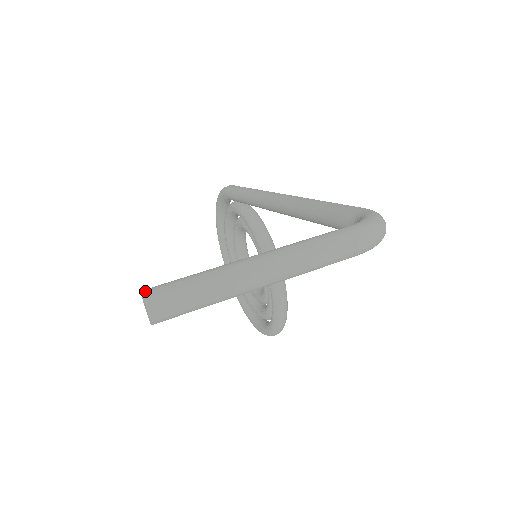
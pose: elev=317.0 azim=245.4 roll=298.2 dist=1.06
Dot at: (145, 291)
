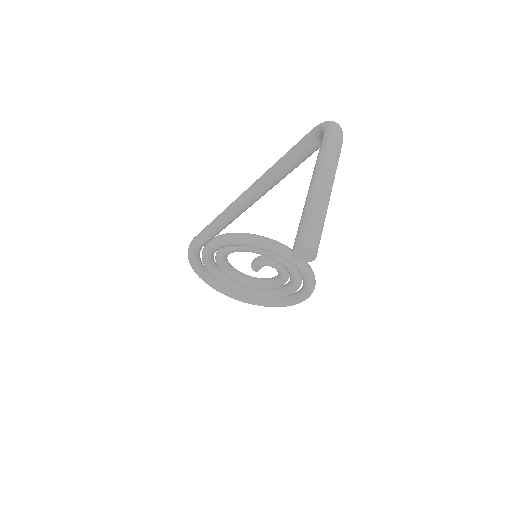
Dot at: (296, 246)
